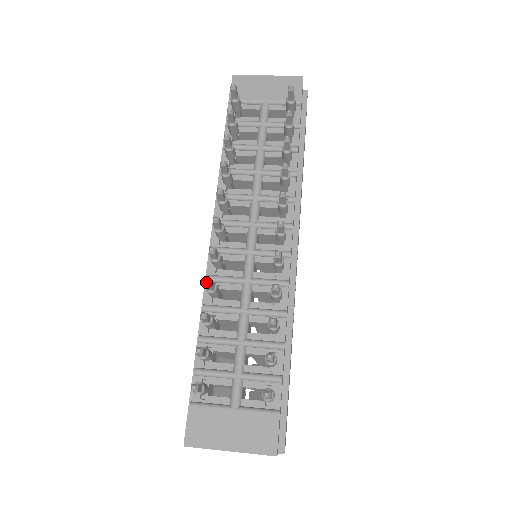
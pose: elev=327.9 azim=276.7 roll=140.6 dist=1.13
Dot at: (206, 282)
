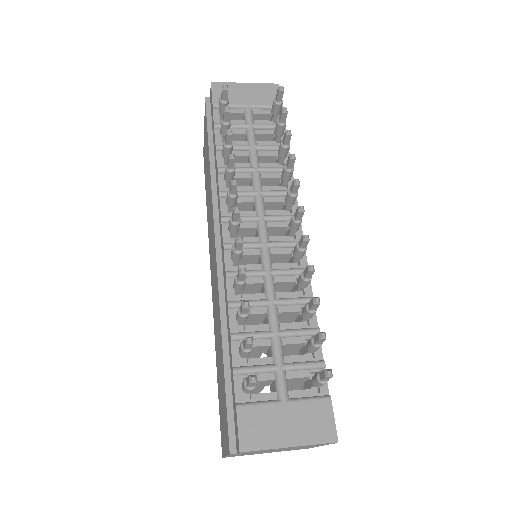
Dot at: (242, 270)
